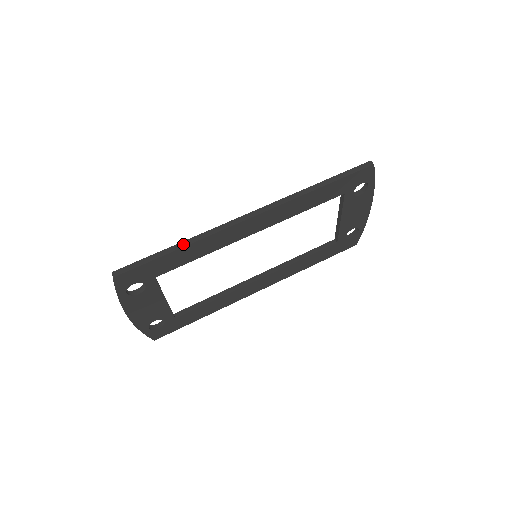
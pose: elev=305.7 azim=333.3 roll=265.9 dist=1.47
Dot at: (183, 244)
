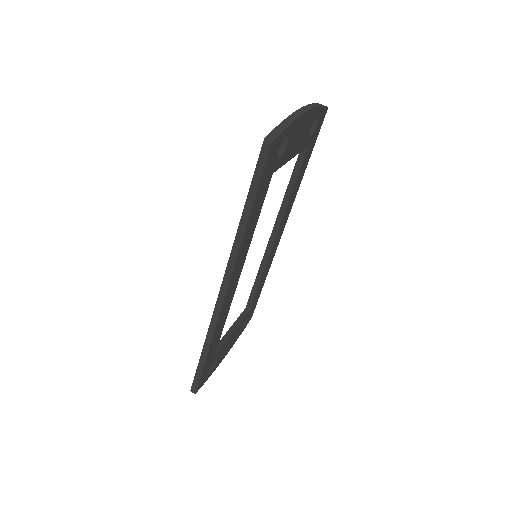
Dot at: (206, 348)
